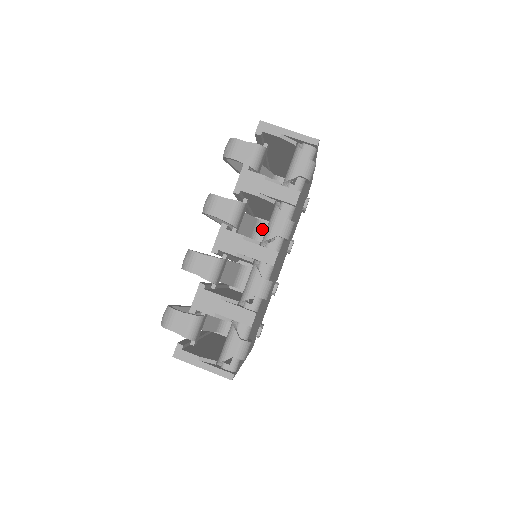
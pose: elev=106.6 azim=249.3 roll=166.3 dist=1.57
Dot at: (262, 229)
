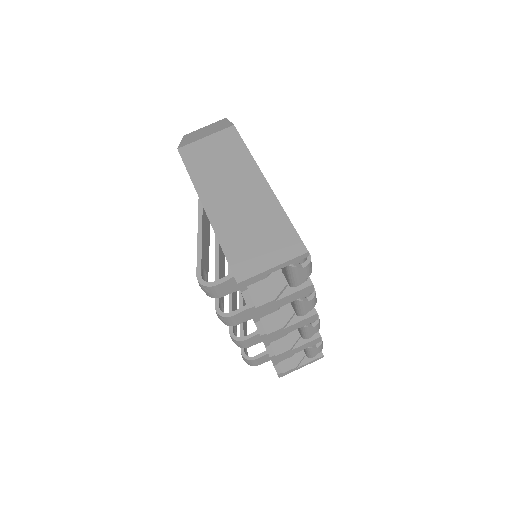
Dot at: occluded
